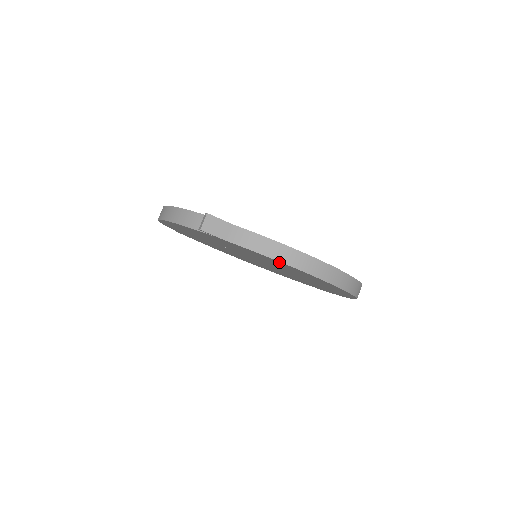
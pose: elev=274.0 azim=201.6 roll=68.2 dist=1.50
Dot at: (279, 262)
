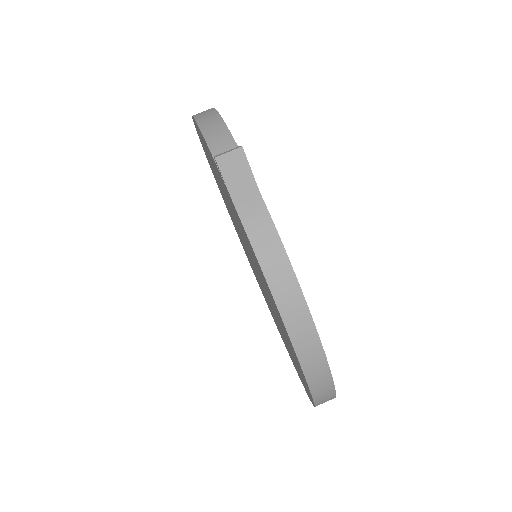
Dot at: occluded
